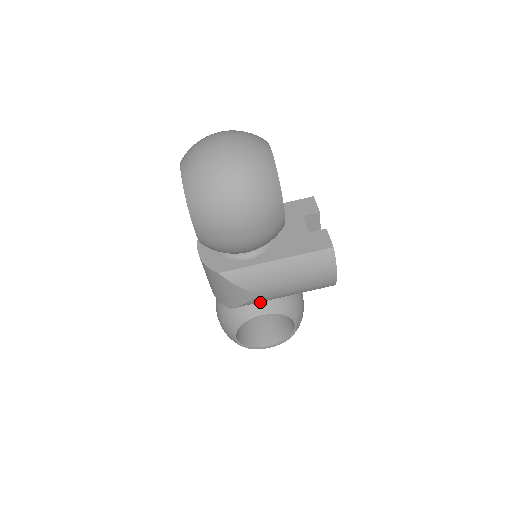
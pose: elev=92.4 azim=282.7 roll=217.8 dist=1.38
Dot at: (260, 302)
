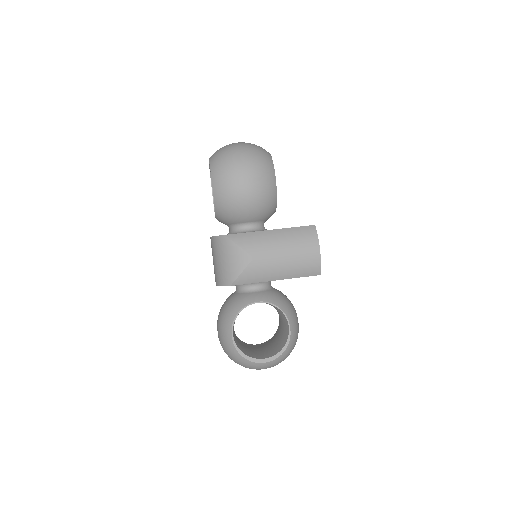
Dot at: (257, 293)
